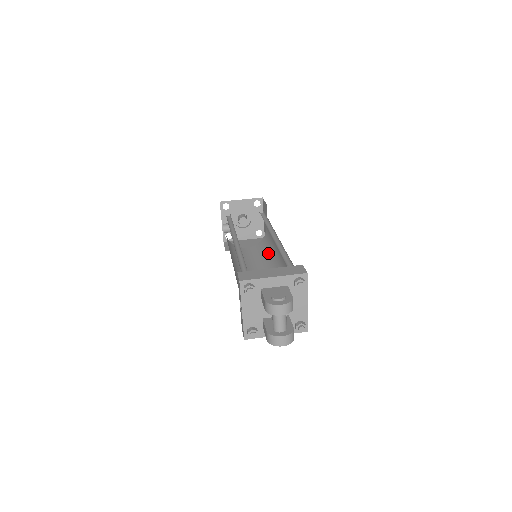
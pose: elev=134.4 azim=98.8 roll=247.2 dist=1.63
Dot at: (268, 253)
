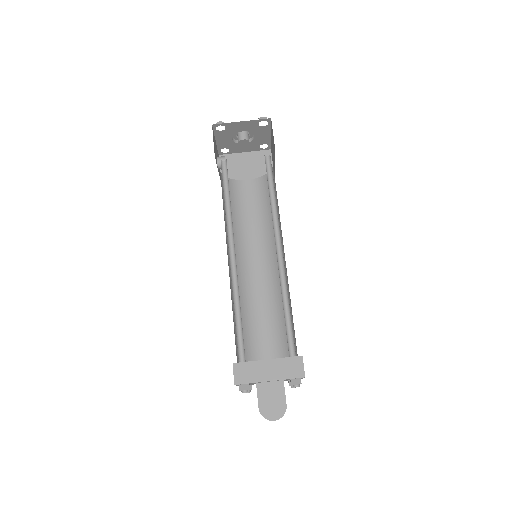
Dot at: occluded
